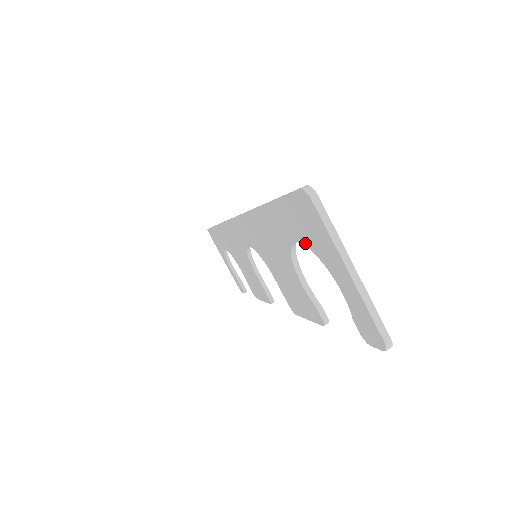
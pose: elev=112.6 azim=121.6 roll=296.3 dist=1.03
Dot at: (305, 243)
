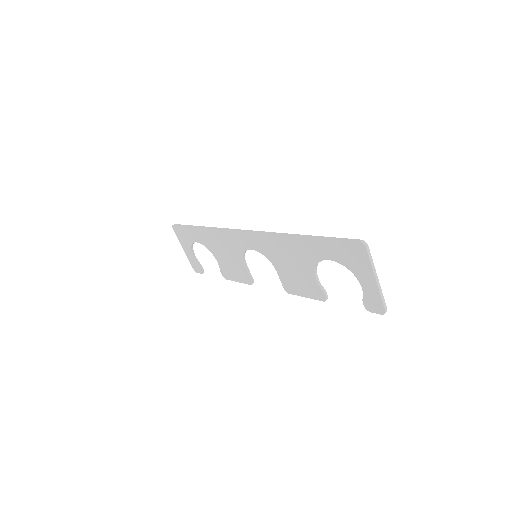
Dot at: (341, 263)
